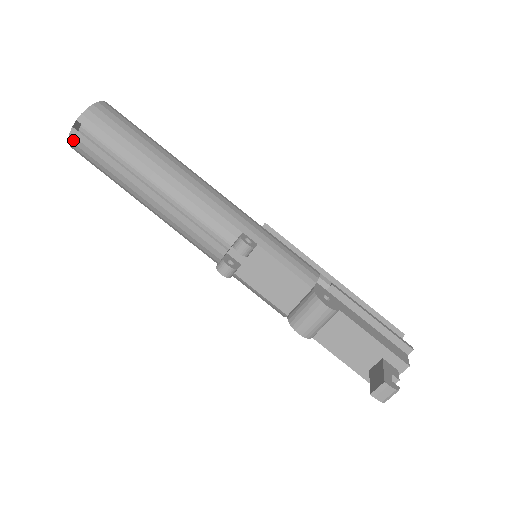
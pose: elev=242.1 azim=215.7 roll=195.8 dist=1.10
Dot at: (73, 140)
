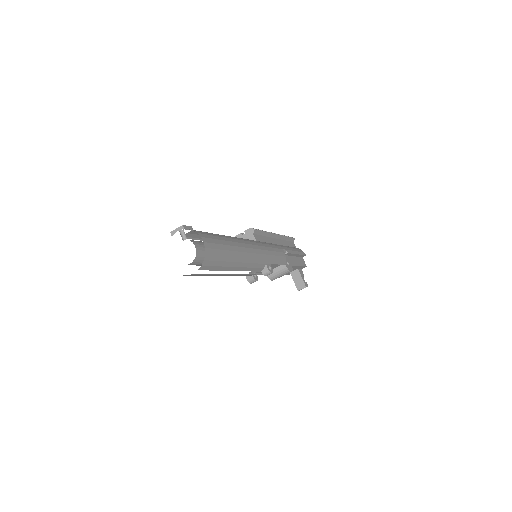
Dot at: (187, 275)
